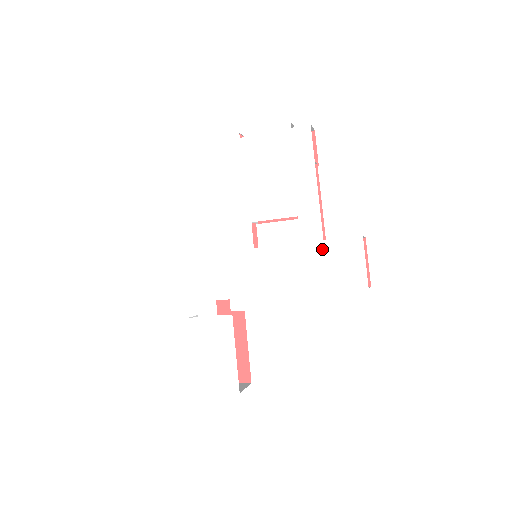
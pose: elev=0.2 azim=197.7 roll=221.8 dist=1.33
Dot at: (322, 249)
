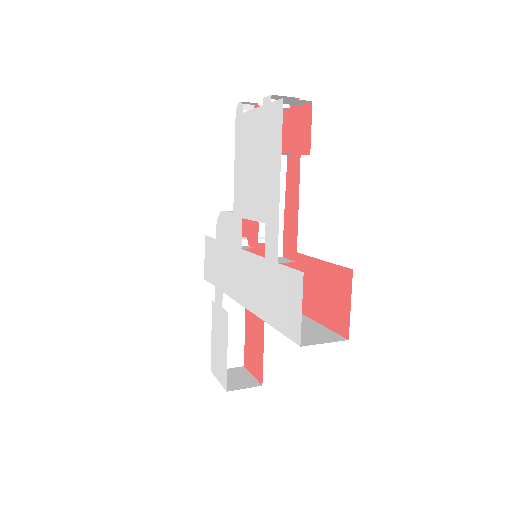
Dot at: (276, 273)
